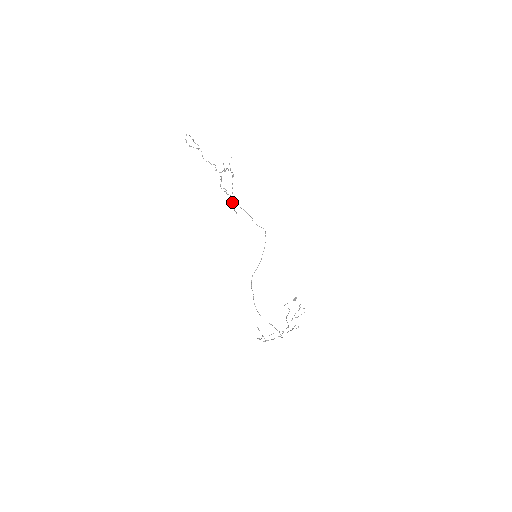
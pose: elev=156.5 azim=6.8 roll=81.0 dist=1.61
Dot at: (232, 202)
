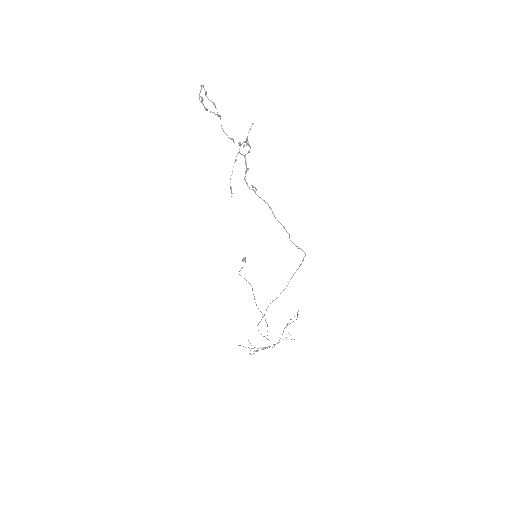
Dot at: (230, 179)
